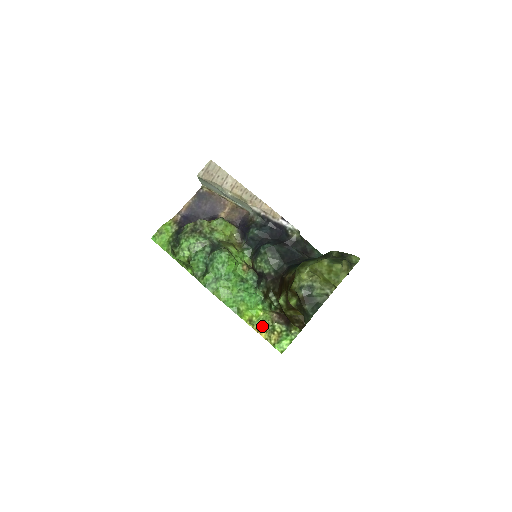
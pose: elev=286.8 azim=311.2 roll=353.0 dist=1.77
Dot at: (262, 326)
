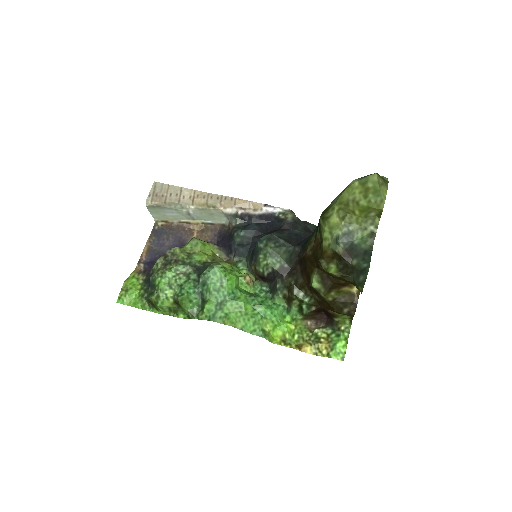
Dot at: (301, 341)
